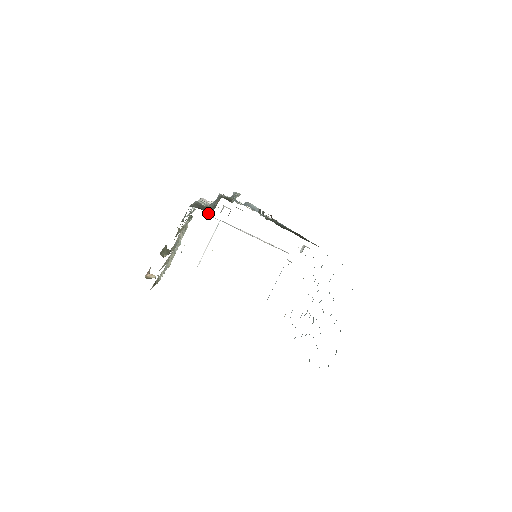
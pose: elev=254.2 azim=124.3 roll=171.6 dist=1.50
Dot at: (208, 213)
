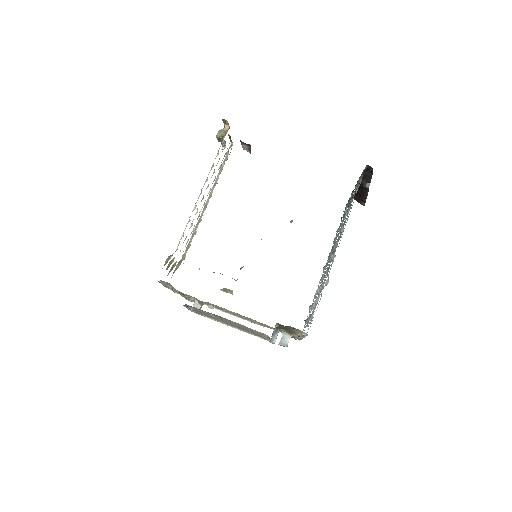
Dot at: occluded
